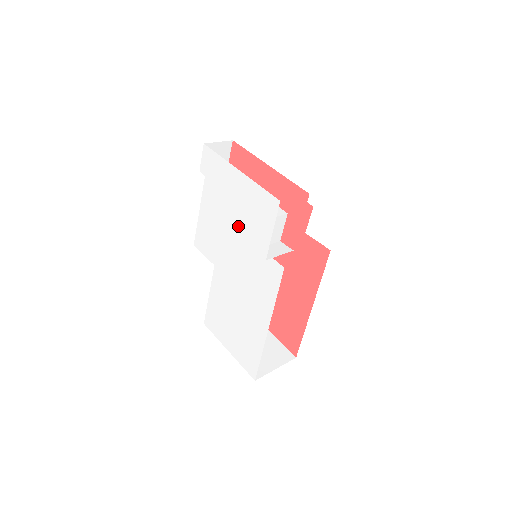
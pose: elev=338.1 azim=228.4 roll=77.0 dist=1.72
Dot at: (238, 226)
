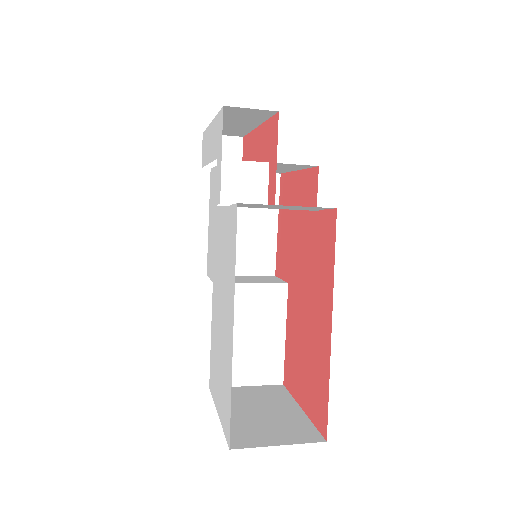
Dot at: occluded
